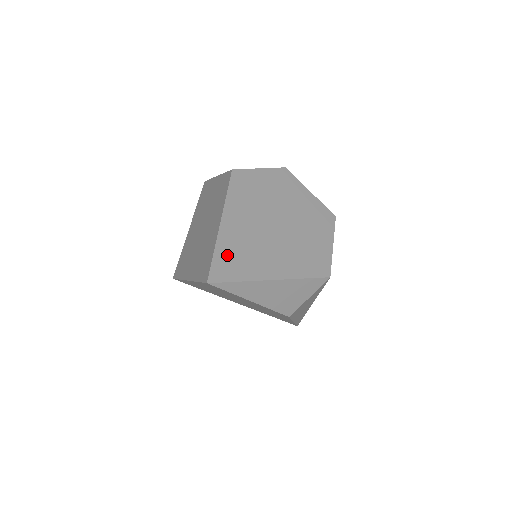
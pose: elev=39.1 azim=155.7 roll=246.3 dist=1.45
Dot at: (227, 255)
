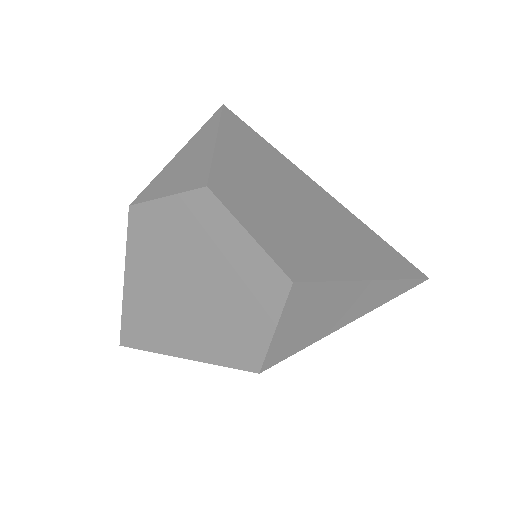
Dot at: (133, 322)
